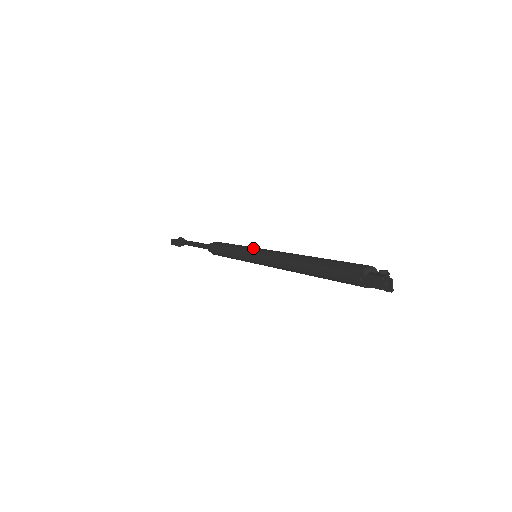
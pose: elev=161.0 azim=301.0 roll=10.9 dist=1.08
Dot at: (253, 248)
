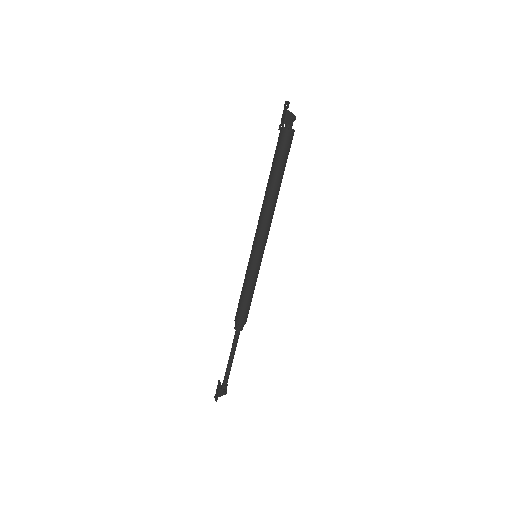
Dot at: occluded
